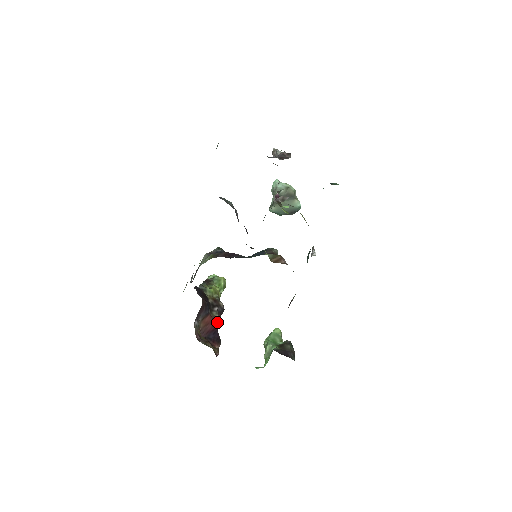
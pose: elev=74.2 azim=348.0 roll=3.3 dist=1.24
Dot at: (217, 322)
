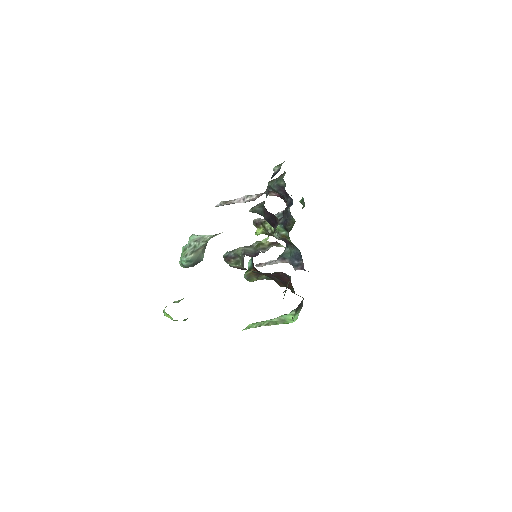
Dot at: occluded
